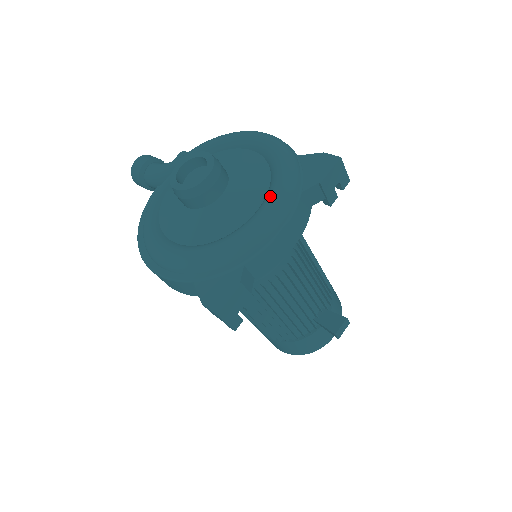
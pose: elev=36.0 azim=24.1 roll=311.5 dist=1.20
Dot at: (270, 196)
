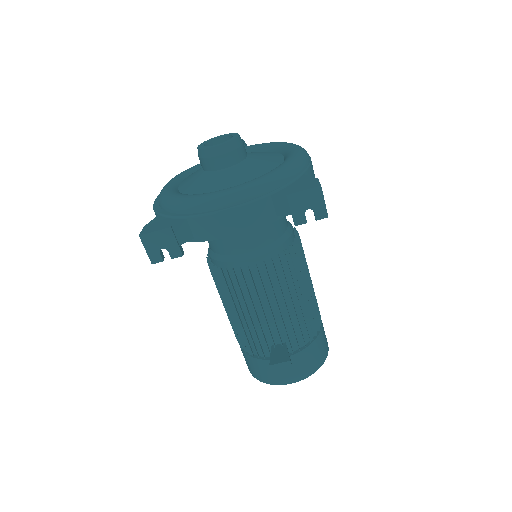
Dot at: (244, 183)
